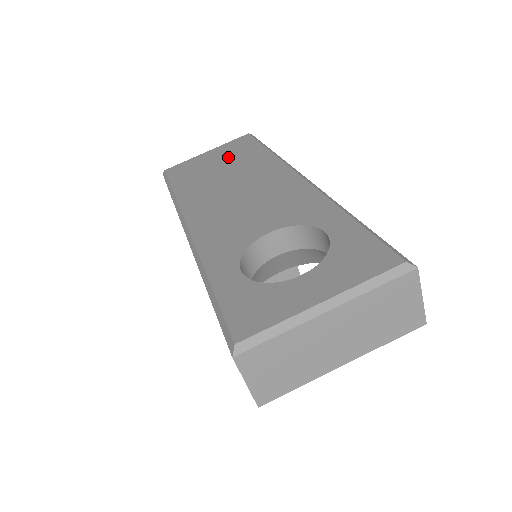
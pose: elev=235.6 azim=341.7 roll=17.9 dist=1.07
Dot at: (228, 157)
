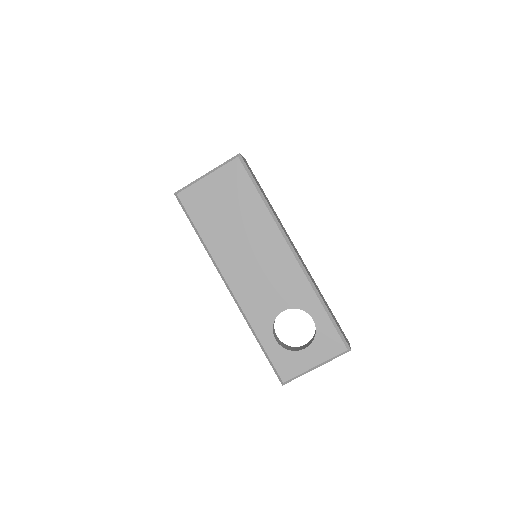
Dot at: (231, 198)
